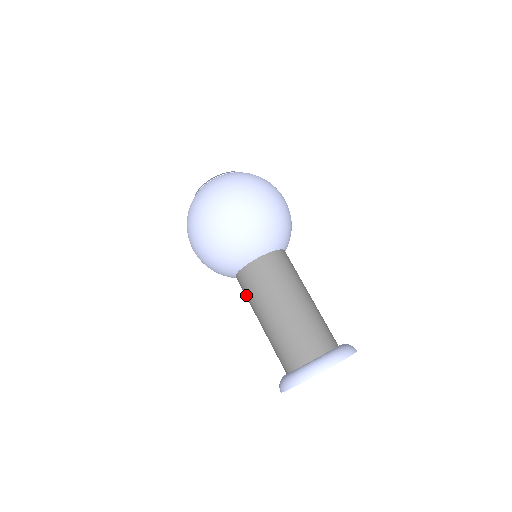
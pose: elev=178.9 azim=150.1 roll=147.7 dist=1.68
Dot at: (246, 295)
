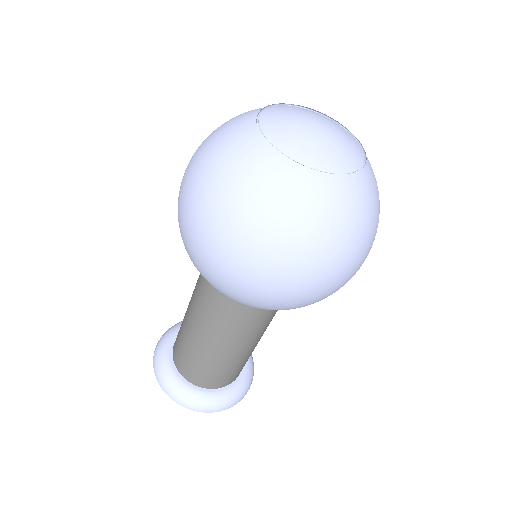
Dot at: (220, 317)
